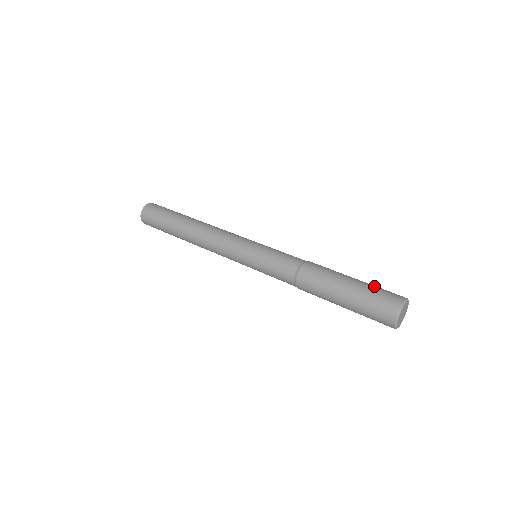
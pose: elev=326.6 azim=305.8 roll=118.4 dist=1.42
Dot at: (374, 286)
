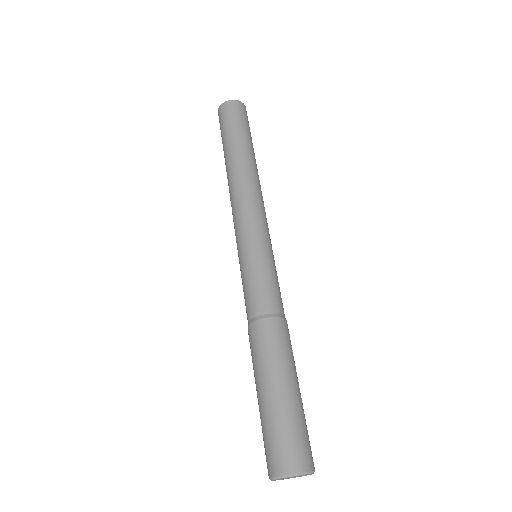
Dot at: (276, 423)
